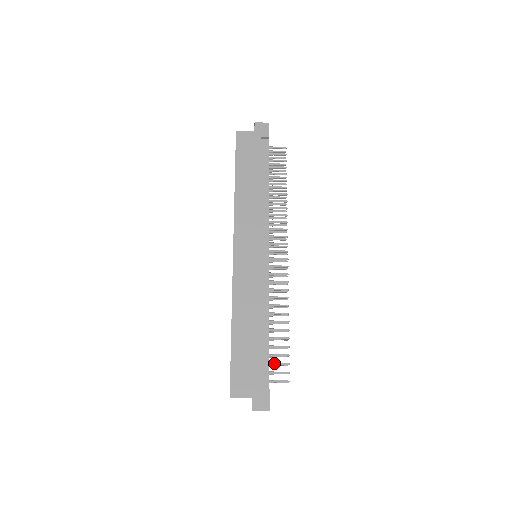
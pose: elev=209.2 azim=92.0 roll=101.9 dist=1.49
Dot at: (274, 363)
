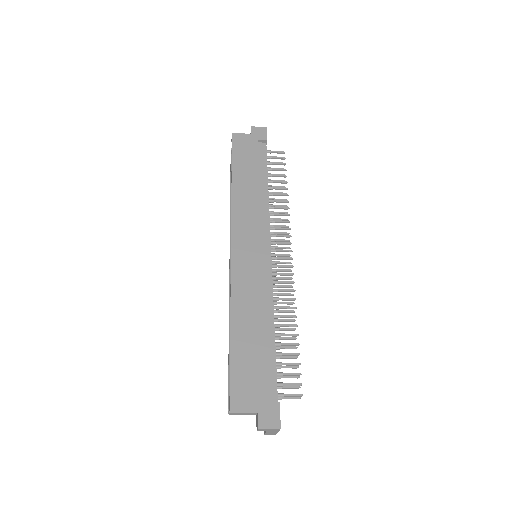
Dot at: (282, 373)
